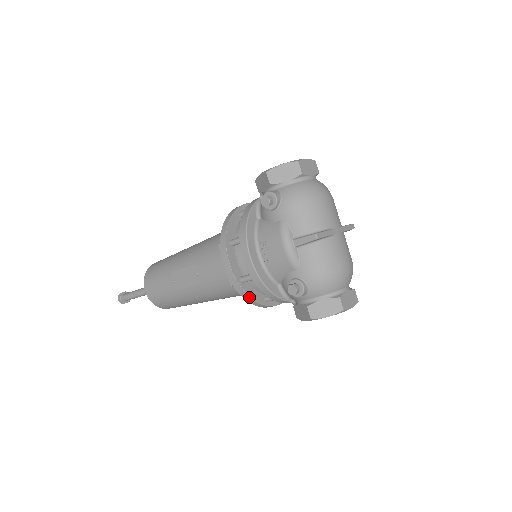
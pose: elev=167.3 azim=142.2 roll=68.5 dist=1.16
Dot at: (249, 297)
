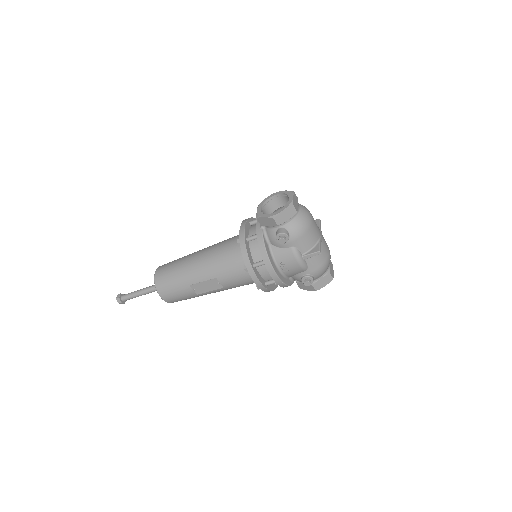
Dot at: occluded
